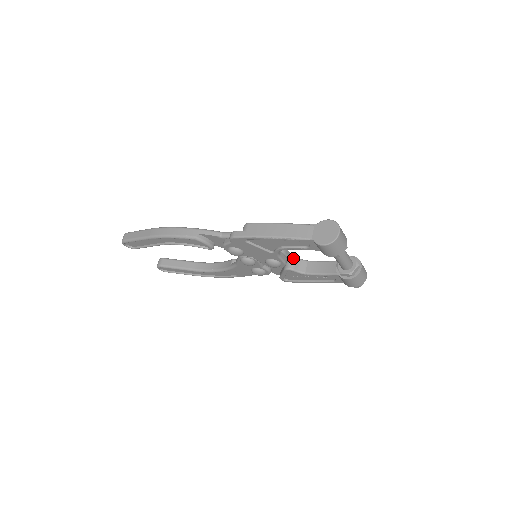
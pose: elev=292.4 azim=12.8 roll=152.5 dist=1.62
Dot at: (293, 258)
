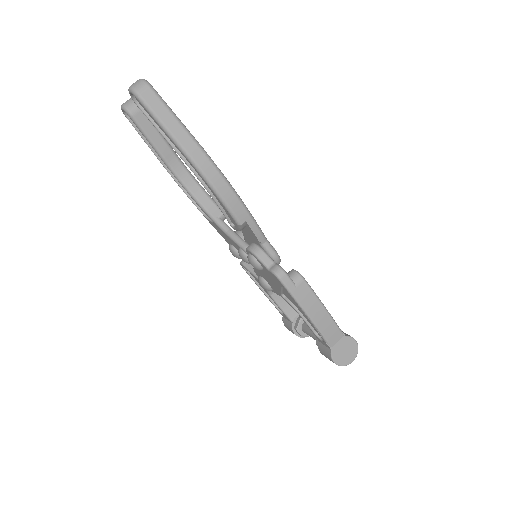
Dot at: occluded
